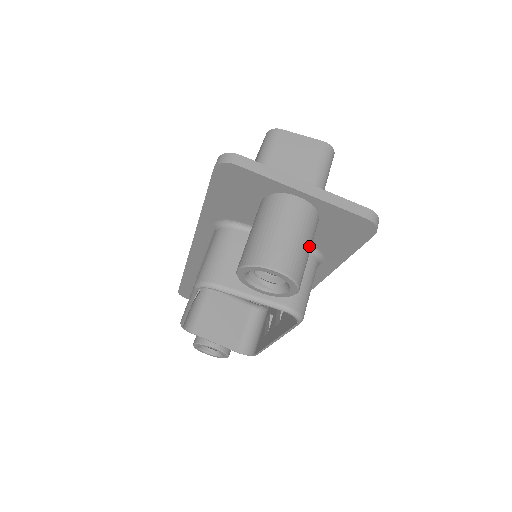
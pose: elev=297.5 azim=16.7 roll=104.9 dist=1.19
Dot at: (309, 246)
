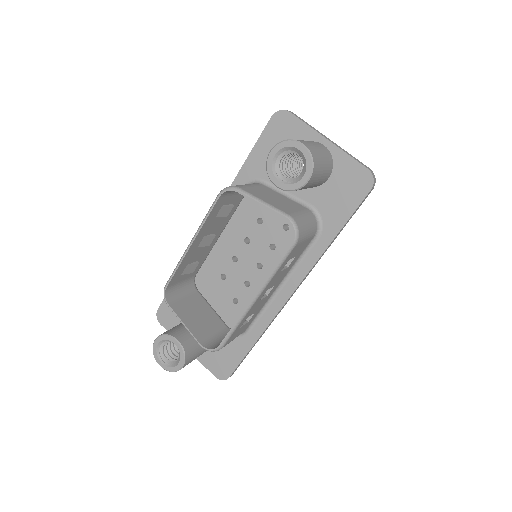
Dot at: (324, 166)
